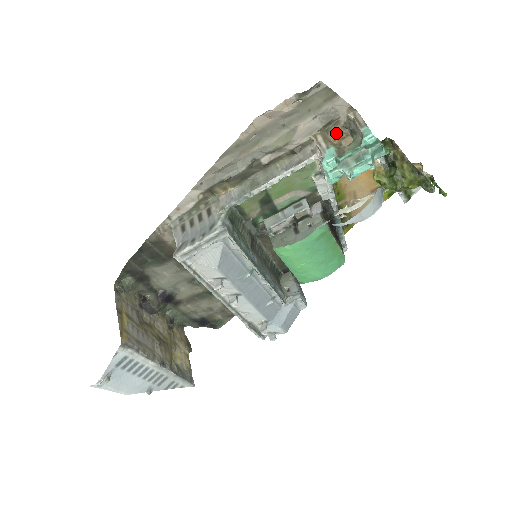
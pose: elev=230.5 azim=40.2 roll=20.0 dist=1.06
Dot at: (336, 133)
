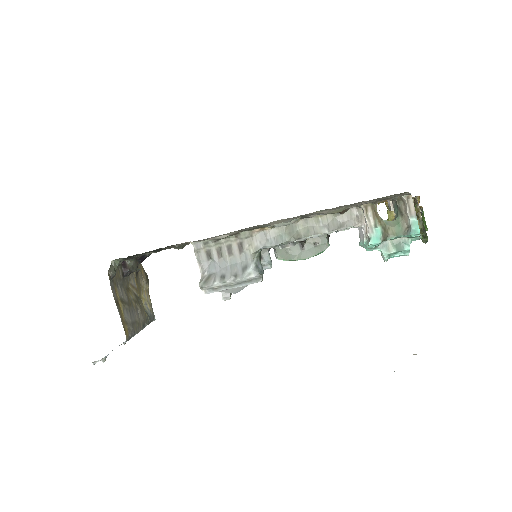
Dot at: (382, 201)
